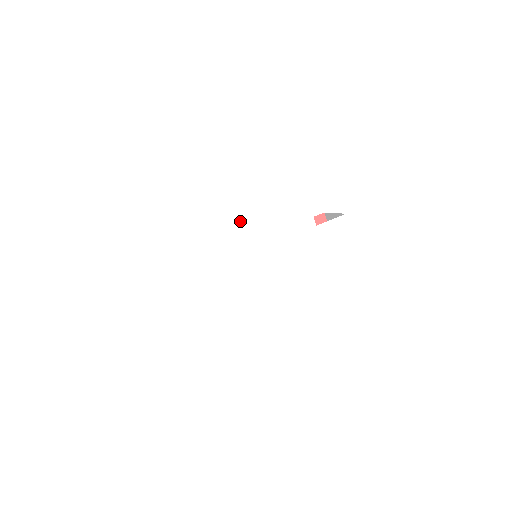
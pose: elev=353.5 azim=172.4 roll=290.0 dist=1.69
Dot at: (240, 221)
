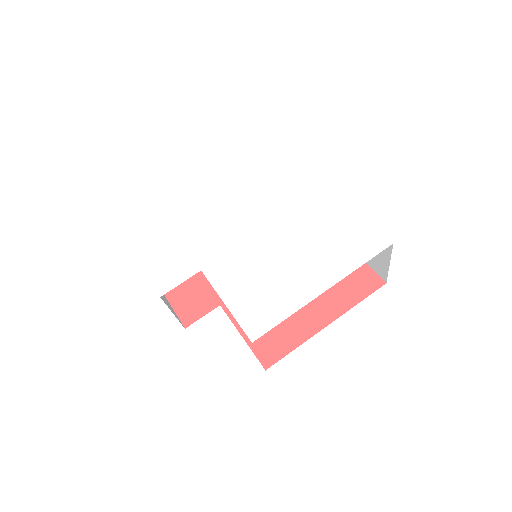
Dot at: (222, 211)
